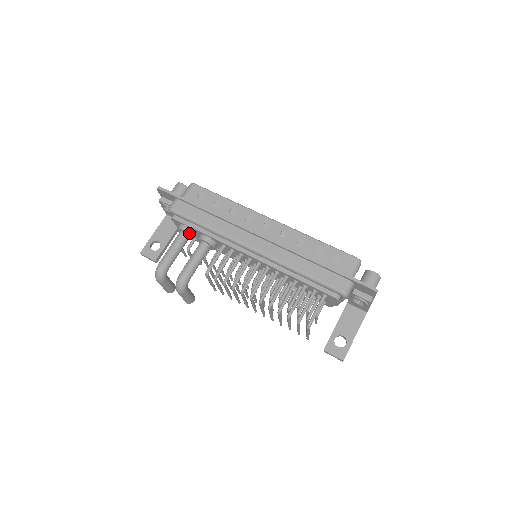
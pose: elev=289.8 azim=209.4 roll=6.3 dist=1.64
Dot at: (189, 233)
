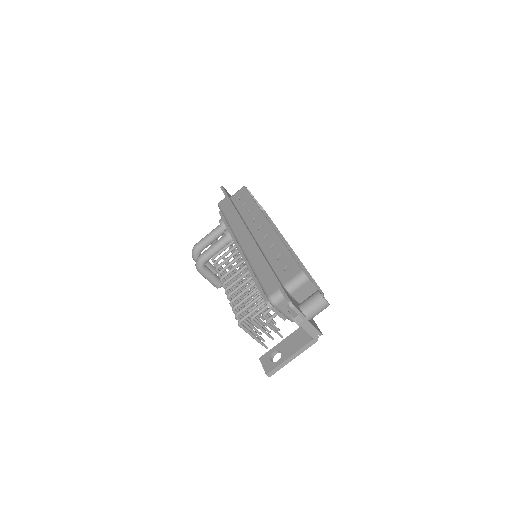
Dot at: (222, 225)
